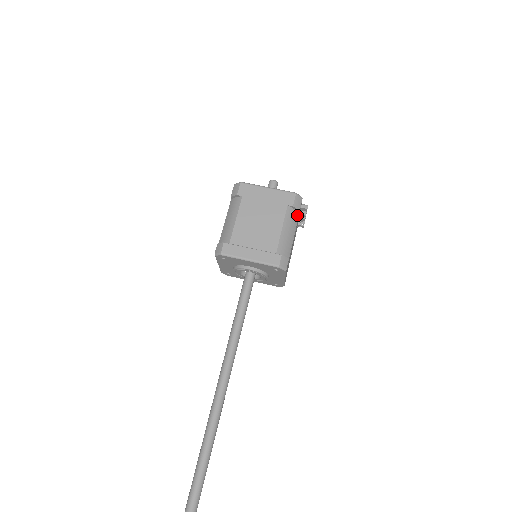
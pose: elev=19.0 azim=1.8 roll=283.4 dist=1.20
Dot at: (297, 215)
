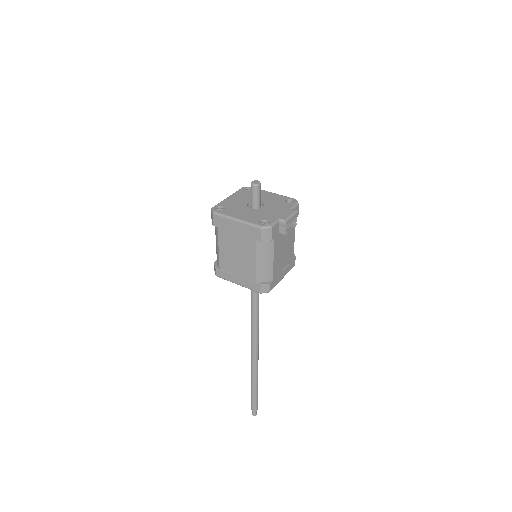
Dot at: (271, 242)
